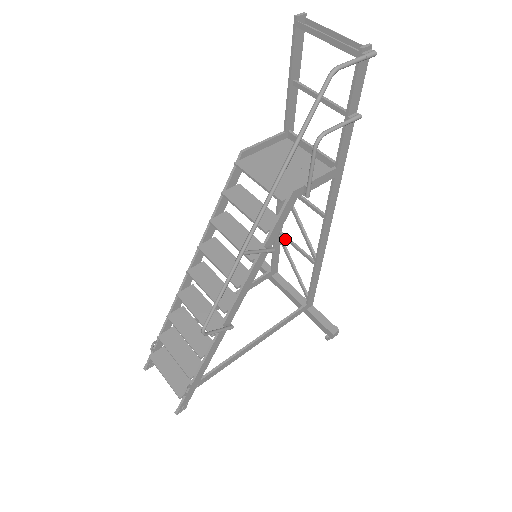
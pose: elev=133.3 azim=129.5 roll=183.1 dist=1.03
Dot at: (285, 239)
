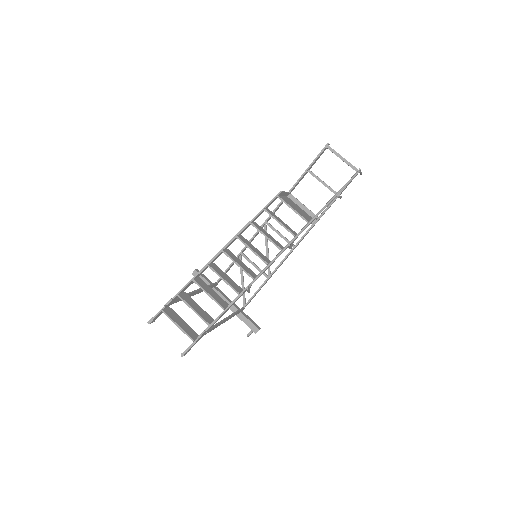
Dot at: (246, 259)
